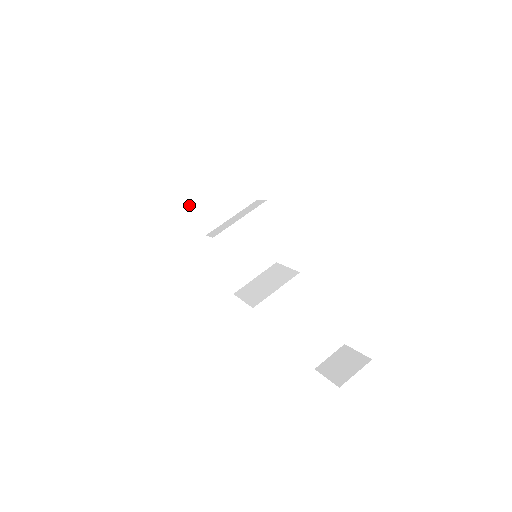
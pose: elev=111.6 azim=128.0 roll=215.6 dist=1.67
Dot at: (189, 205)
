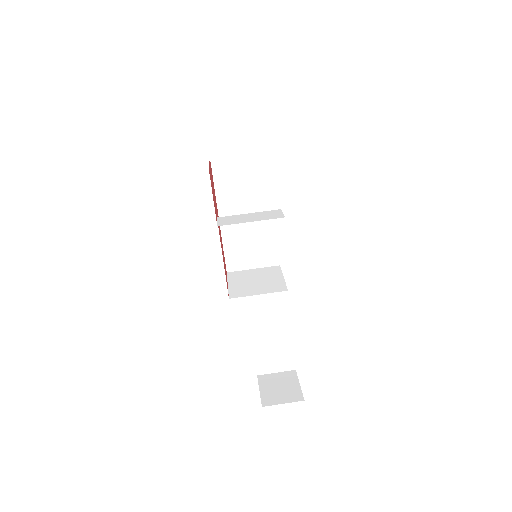
Dot at: (225, 177)
